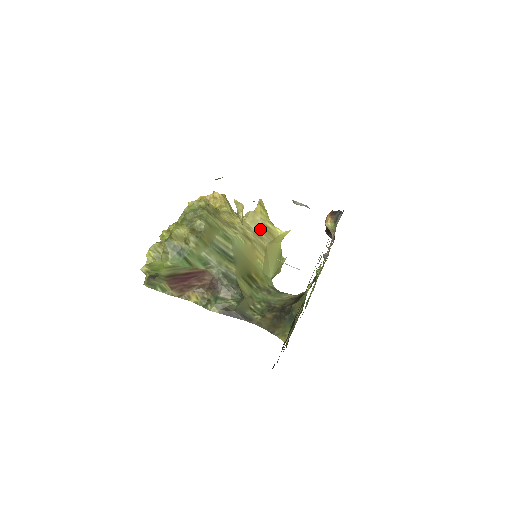
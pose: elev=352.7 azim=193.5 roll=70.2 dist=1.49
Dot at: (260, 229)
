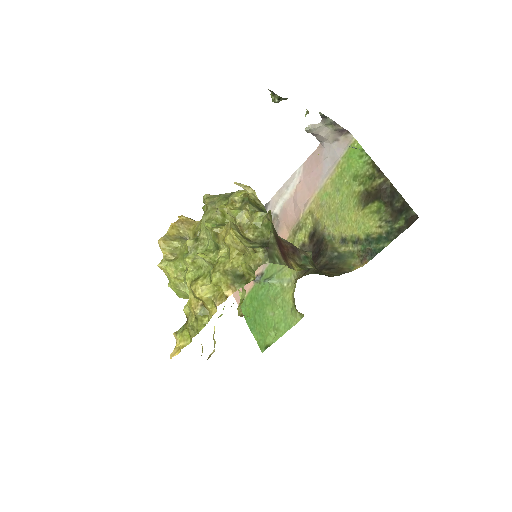
Dot at: occluded
